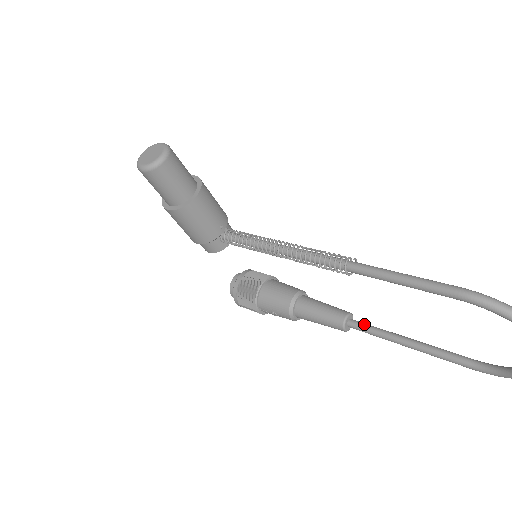
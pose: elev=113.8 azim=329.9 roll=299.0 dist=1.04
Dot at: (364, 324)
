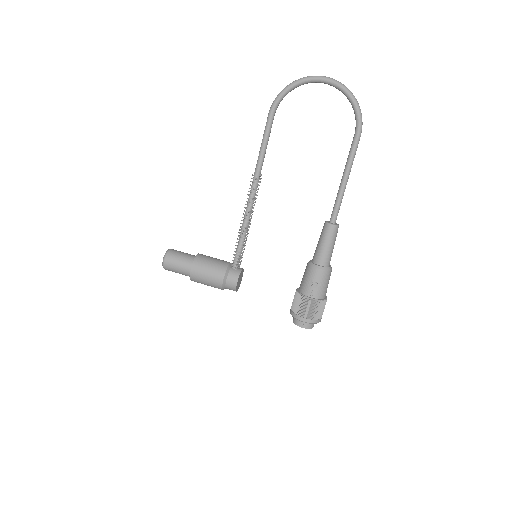
Dot at: (333, 210)
